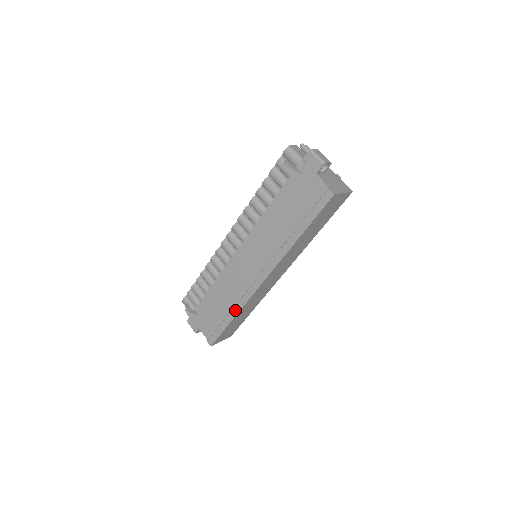
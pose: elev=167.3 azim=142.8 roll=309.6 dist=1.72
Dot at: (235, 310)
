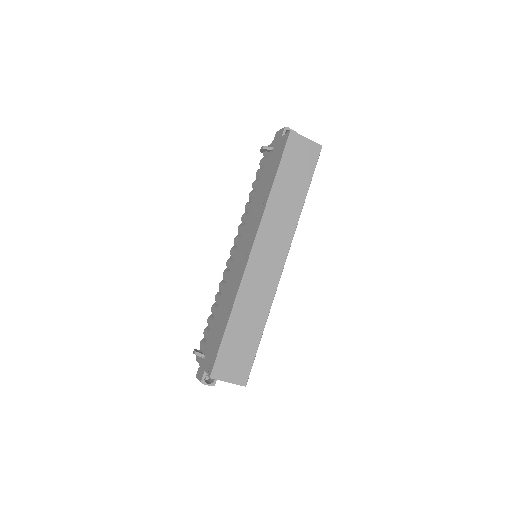
Dot at: (230, 307)
